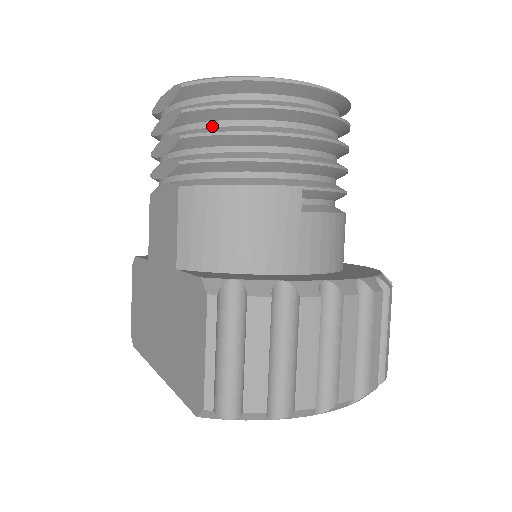
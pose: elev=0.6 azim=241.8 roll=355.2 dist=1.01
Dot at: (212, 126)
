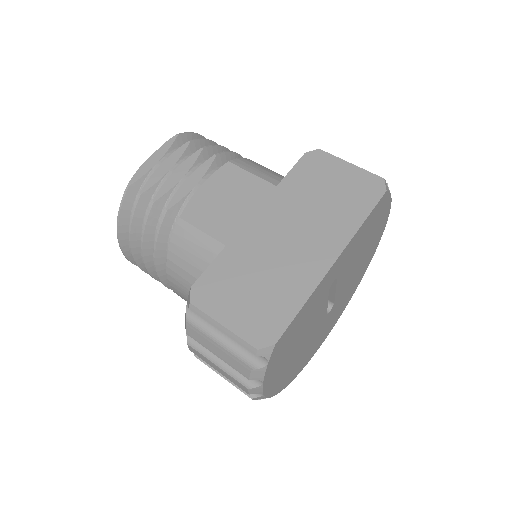
Dot at: occluded
